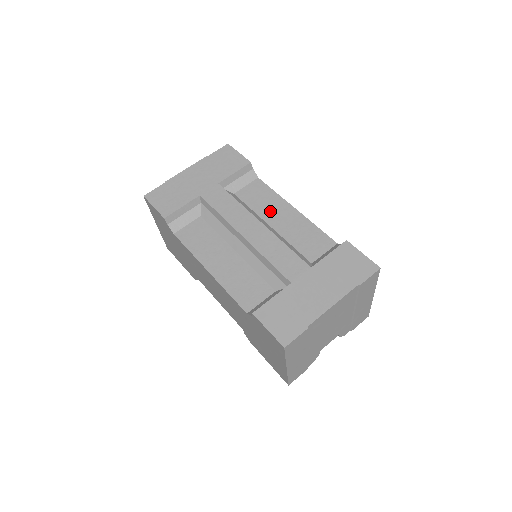
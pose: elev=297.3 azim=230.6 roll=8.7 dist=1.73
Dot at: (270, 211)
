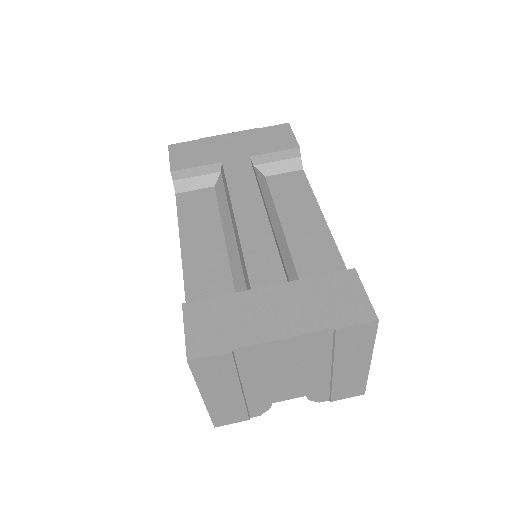
Dot at: (292, 207)
